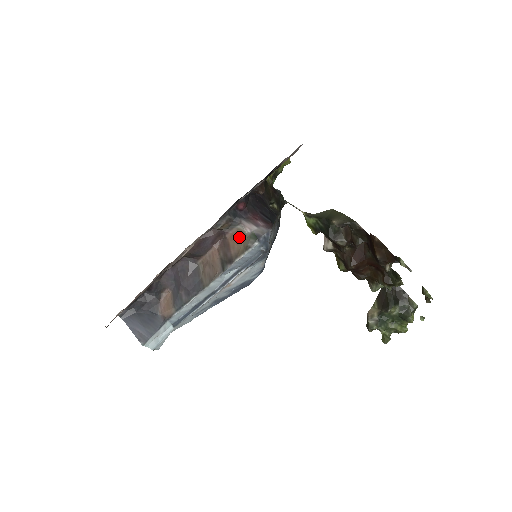
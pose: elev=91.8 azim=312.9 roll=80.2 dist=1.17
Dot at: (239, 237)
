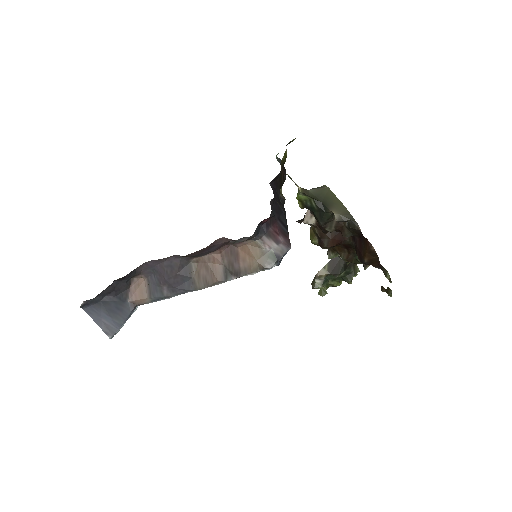
Dot at: (254, 252)
